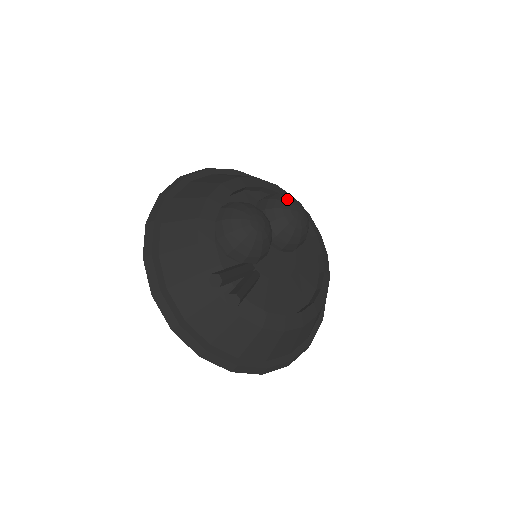
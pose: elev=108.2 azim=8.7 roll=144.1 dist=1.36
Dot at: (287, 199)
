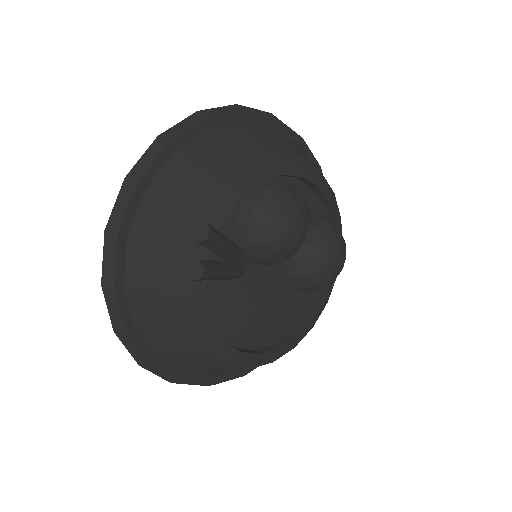
Dot at: (341, 239)
